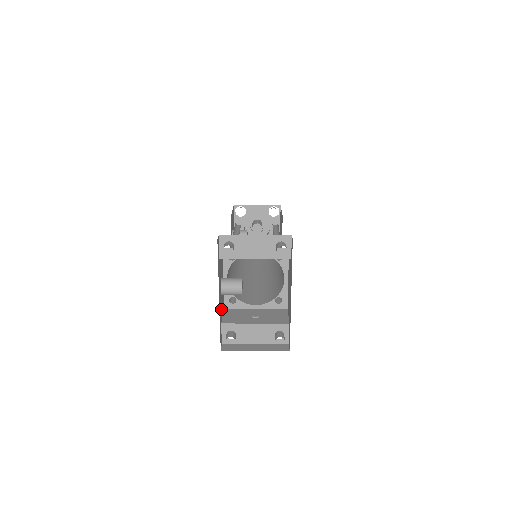
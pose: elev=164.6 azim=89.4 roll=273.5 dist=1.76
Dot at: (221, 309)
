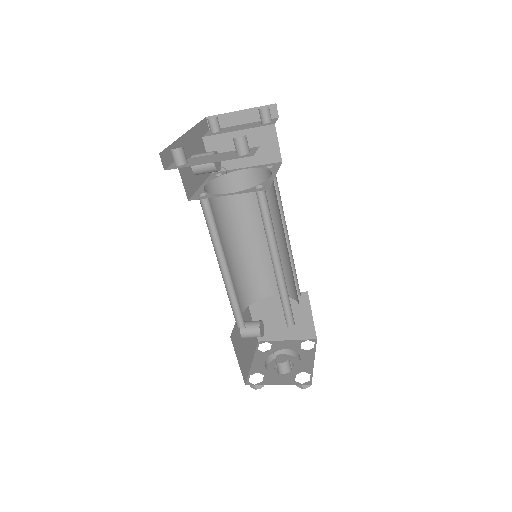
Dot at: occluded
